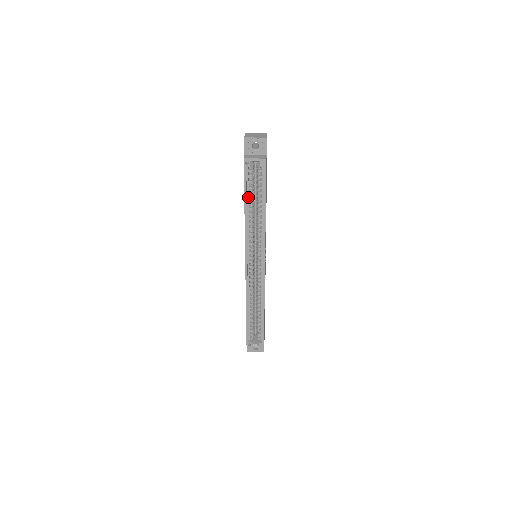
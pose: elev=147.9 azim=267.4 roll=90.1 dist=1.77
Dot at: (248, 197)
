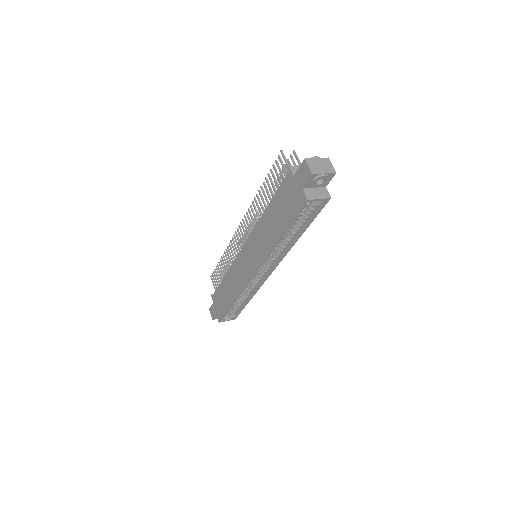
Dot at: (288, 227)
